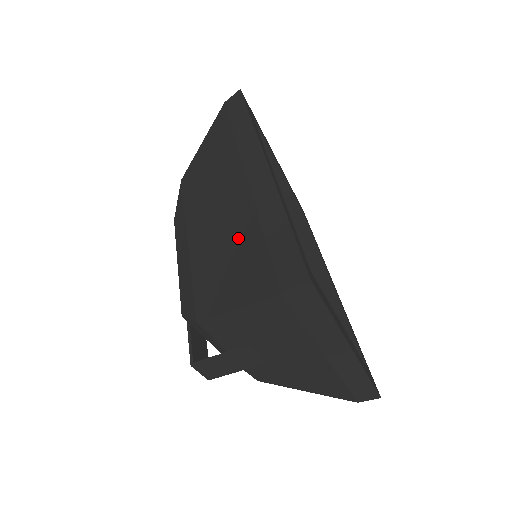
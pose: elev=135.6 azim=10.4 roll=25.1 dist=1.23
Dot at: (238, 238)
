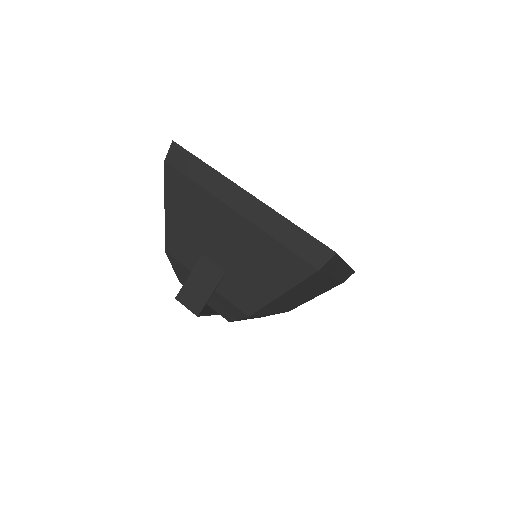
Dot at: occluded
